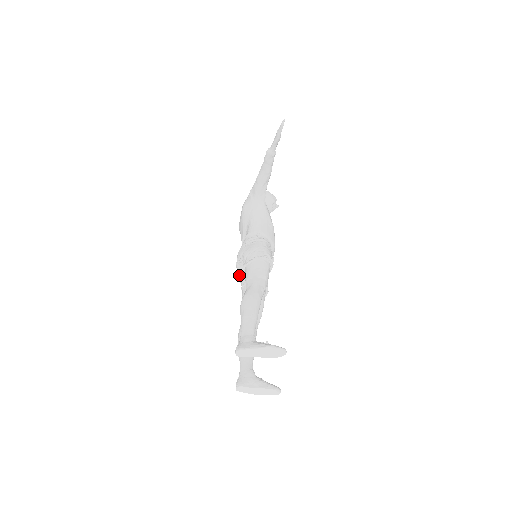
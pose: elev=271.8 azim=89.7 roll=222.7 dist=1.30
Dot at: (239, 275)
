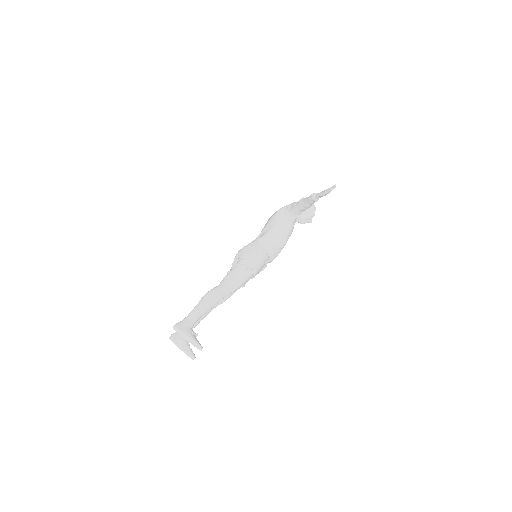
Dot at: (234, 261)
